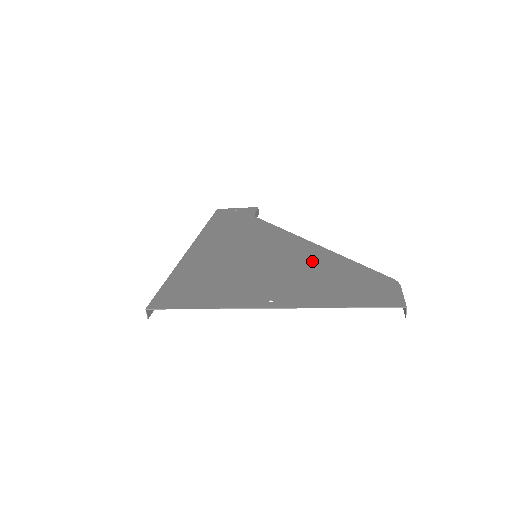
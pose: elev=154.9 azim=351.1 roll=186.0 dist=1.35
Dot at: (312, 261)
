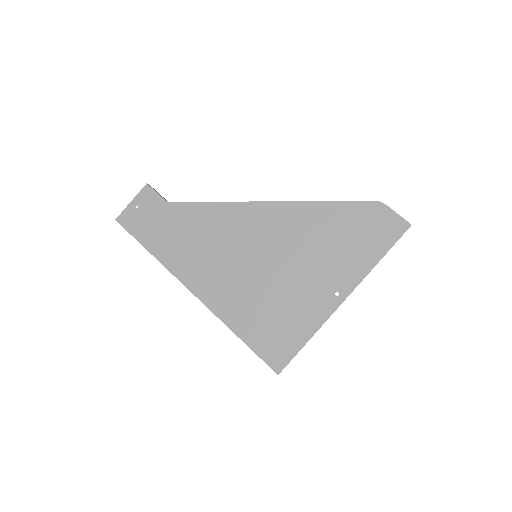
Dot at: (303, 227)
